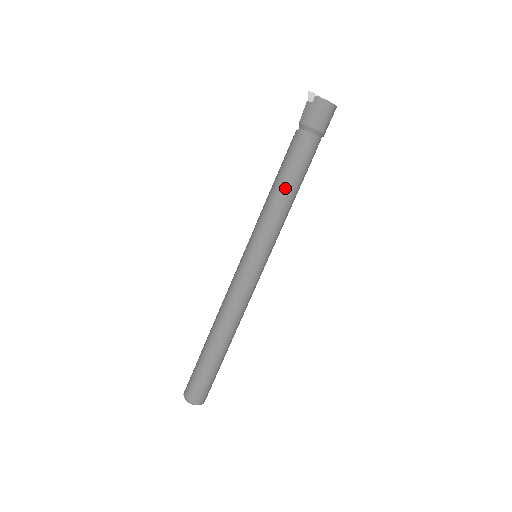
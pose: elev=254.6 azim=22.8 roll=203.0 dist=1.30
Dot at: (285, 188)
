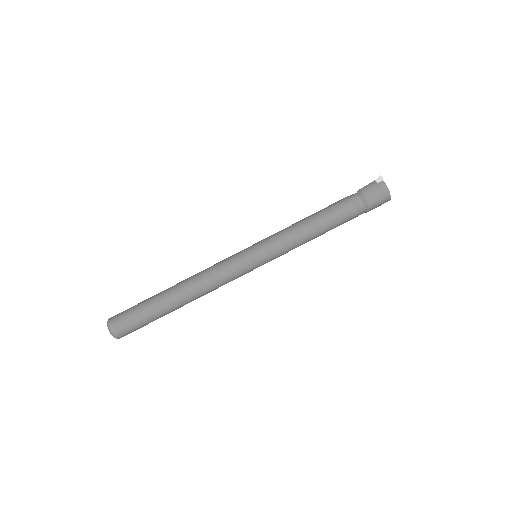
Dot at: (317, 223)
